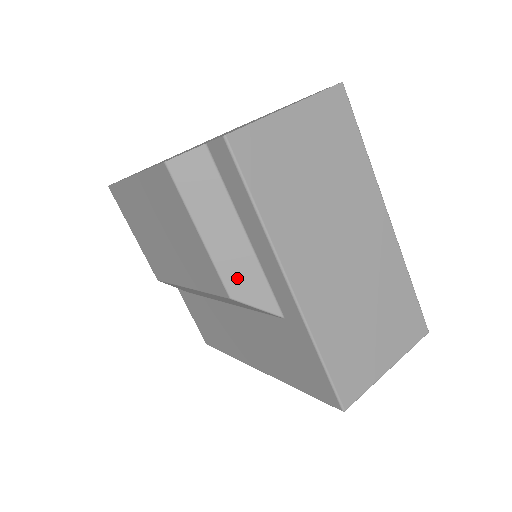
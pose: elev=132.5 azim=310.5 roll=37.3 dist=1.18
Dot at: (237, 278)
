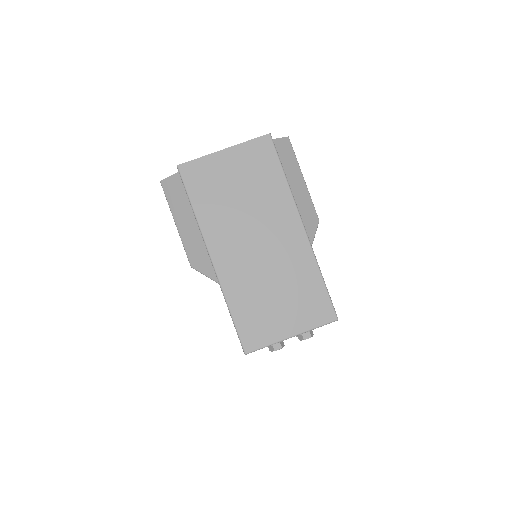
Dot at: (194, 254)
